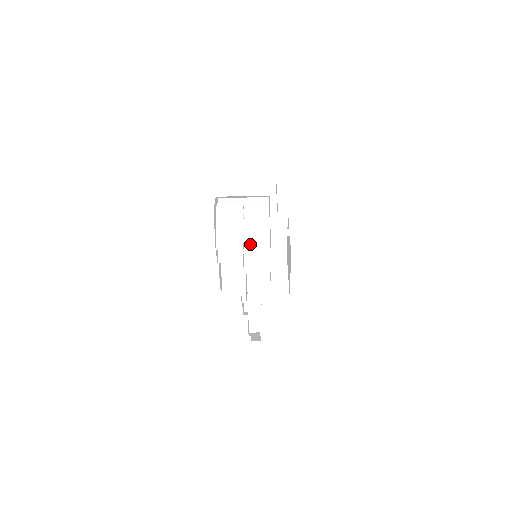
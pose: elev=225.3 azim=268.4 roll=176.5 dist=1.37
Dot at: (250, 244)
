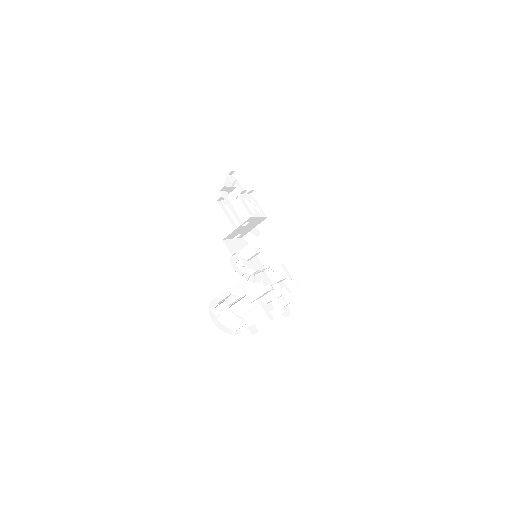
Dot at: (248, 312)
